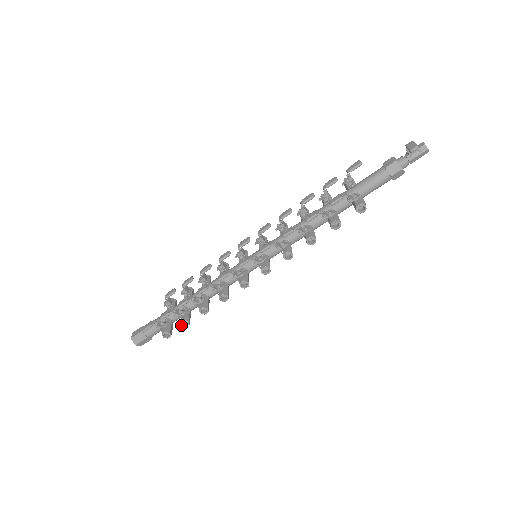
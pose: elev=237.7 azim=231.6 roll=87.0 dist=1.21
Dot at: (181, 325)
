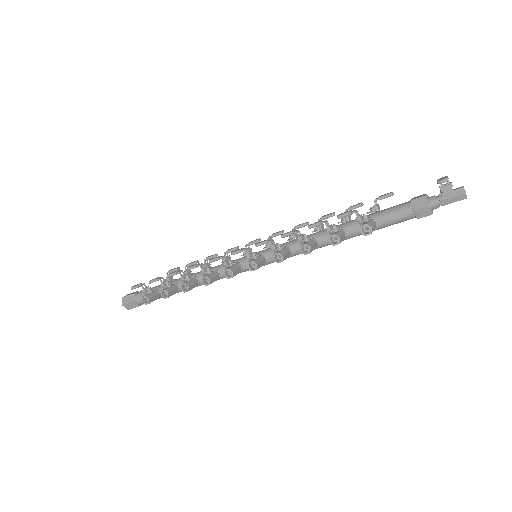
Dot at: (161, 295)
